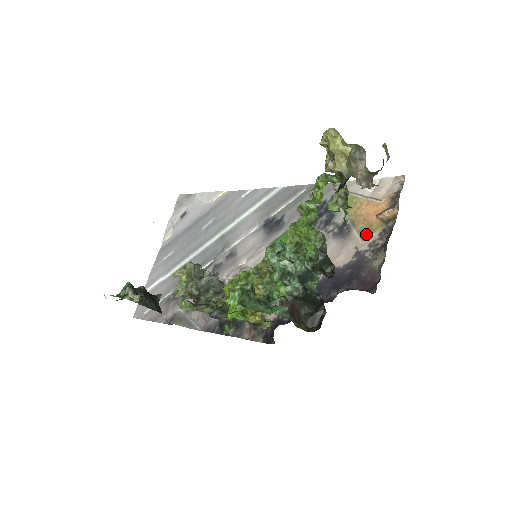
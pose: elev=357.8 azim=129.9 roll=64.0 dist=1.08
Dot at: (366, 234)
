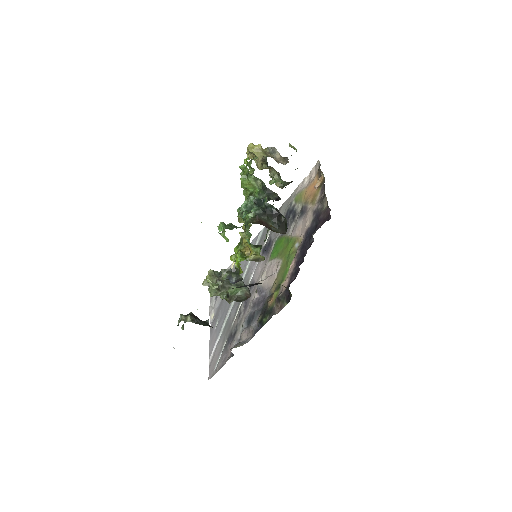
Dot at: (314, 200)
